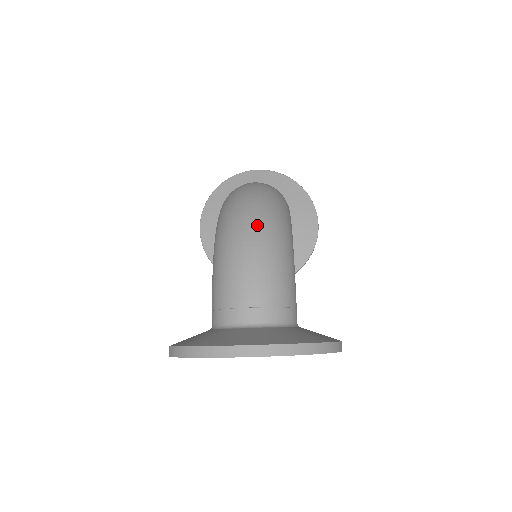
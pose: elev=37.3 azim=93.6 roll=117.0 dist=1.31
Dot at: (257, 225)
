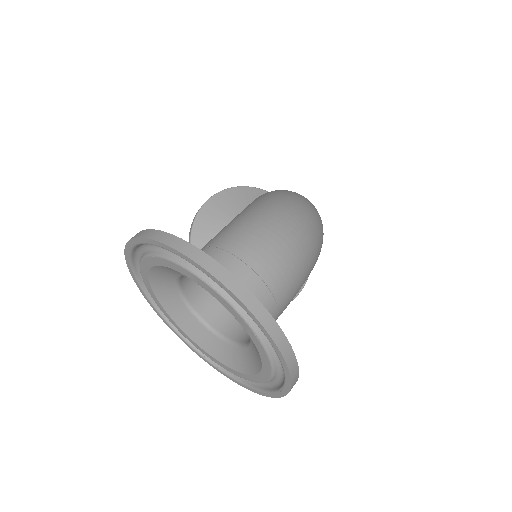
Dot at: (310, 223)
